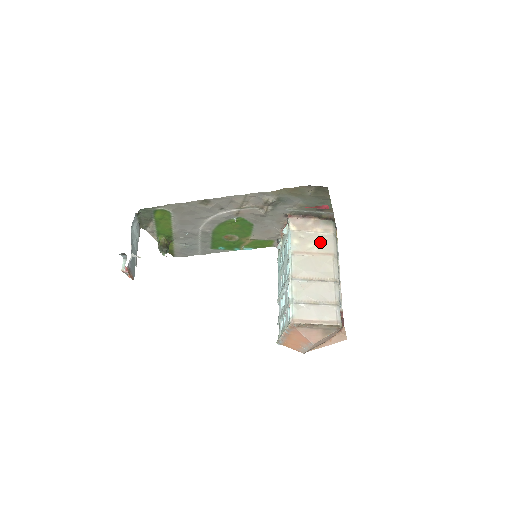
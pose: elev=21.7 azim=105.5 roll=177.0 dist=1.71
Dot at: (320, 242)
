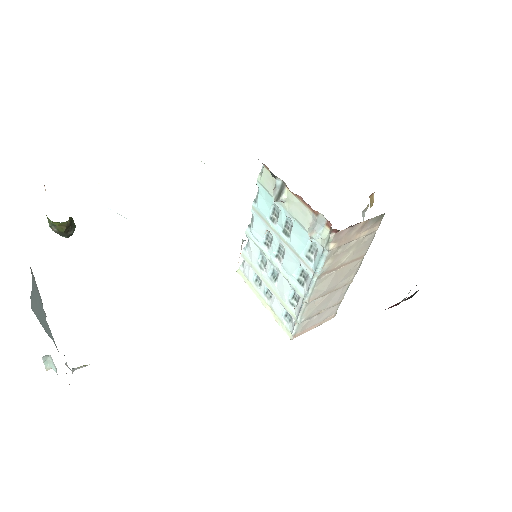
Dot at: (357, 249)
